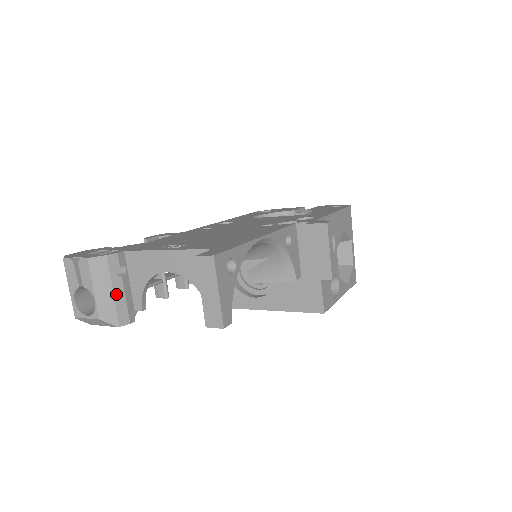
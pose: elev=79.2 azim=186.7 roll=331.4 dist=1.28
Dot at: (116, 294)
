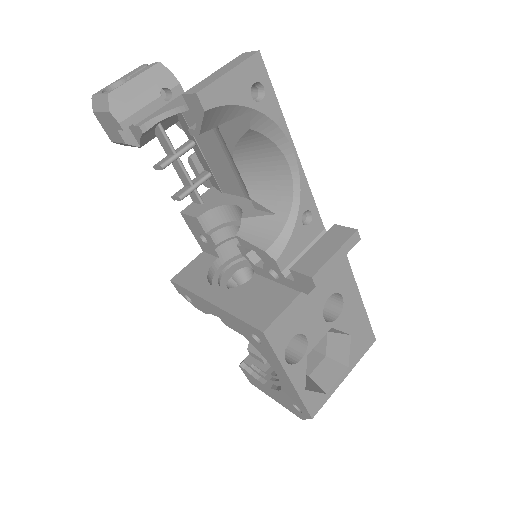
Dot at: (142, 97)
